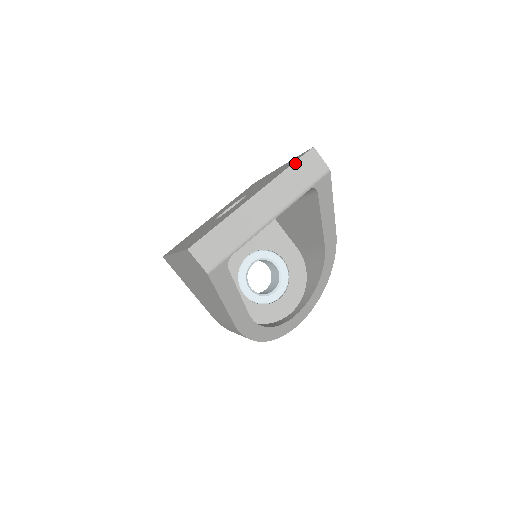
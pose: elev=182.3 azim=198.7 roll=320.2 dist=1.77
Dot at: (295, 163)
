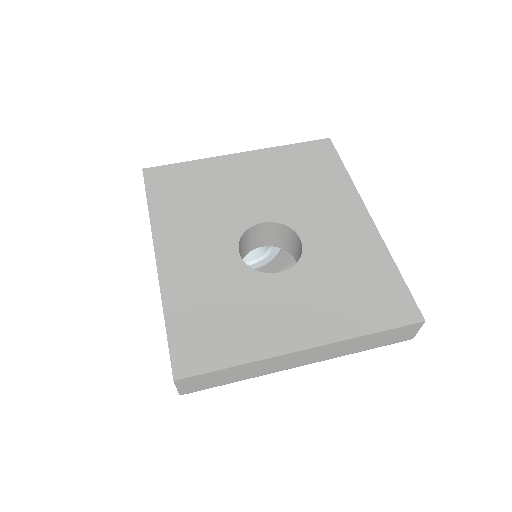
Dot at: (386, 331)
